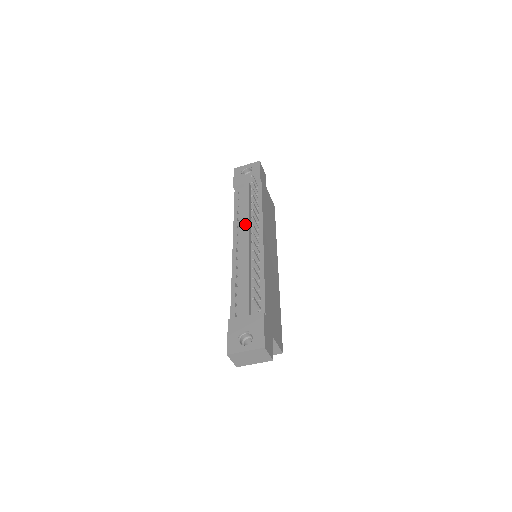
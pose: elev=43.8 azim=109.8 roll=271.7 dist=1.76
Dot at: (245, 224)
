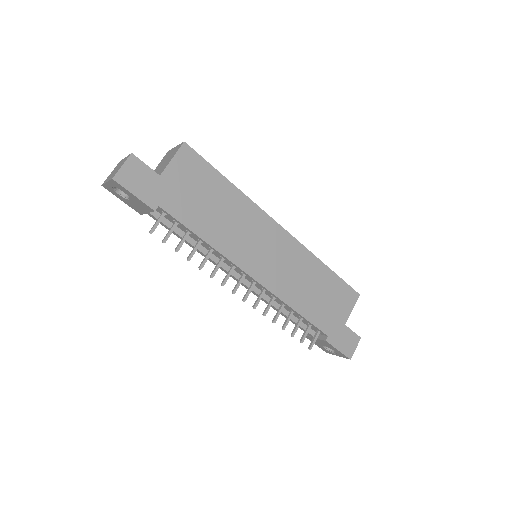
Dot at: occluded
